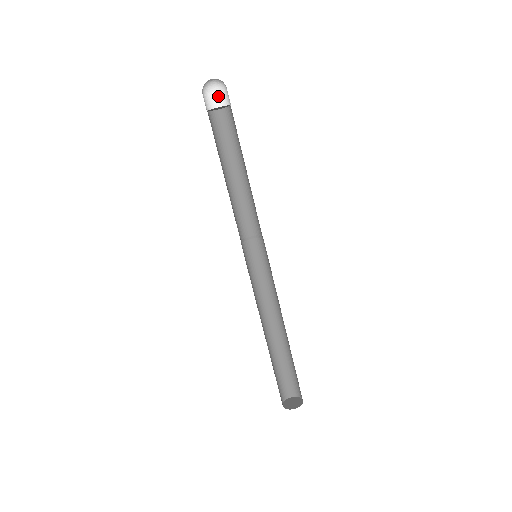
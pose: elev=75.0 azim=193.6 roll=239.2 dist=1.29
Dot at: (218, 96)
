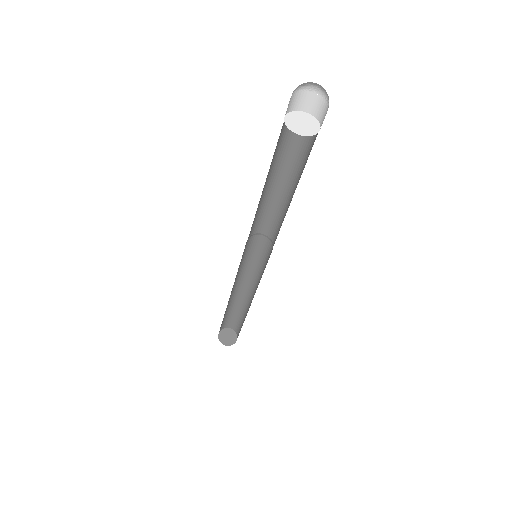
Dot at: (309, 96)
